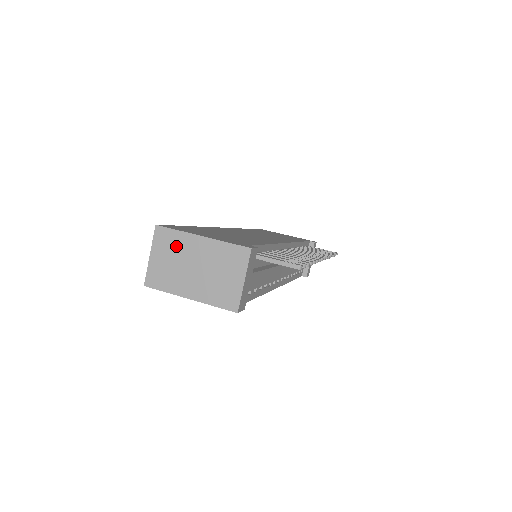
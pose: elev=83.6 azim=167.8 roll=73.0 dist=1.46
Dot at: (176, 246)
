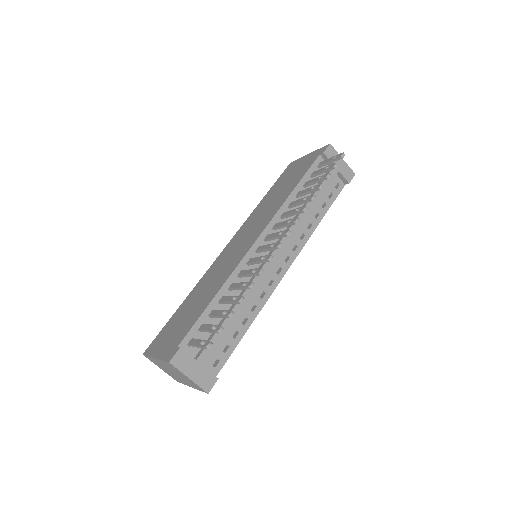
Dot at: (158, 364)
